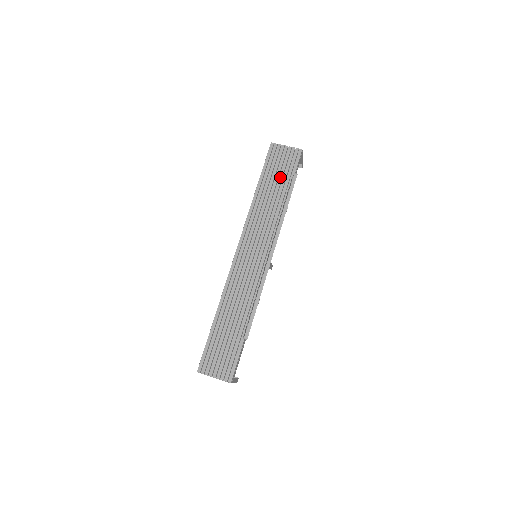
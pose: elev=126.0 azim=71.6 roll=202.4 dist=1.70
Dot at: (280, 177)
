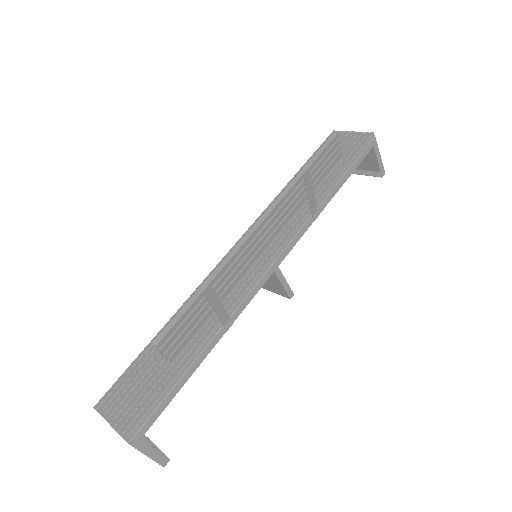
Dot at: occluded
